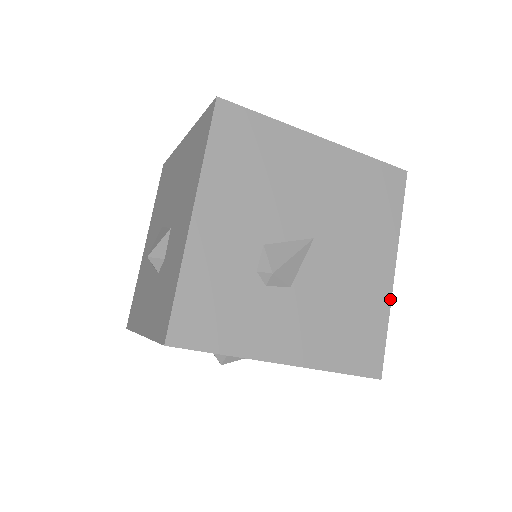
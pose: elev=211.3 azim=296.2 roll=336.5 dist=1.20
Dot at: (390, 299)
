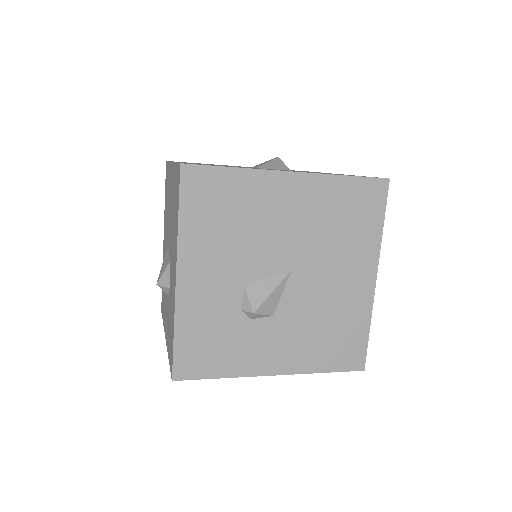
Dot at: (372, 304)
